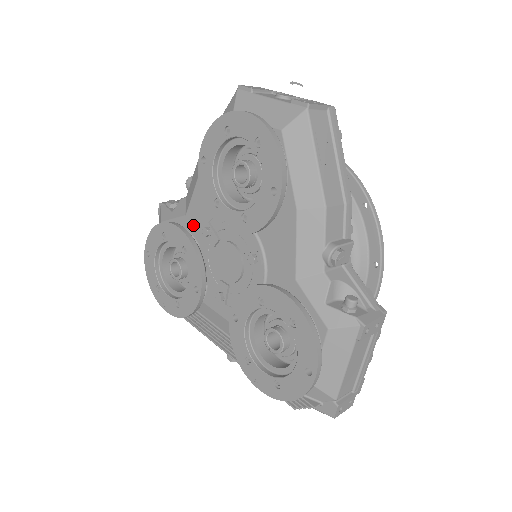
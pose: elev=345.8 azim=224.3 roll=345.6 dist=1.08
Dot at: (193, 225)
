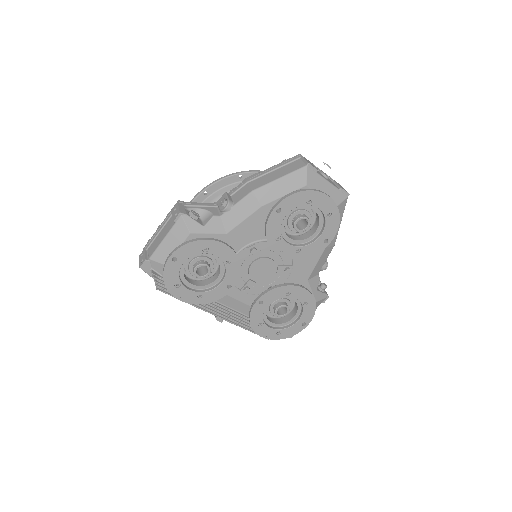
Dot at: (233, 242)
